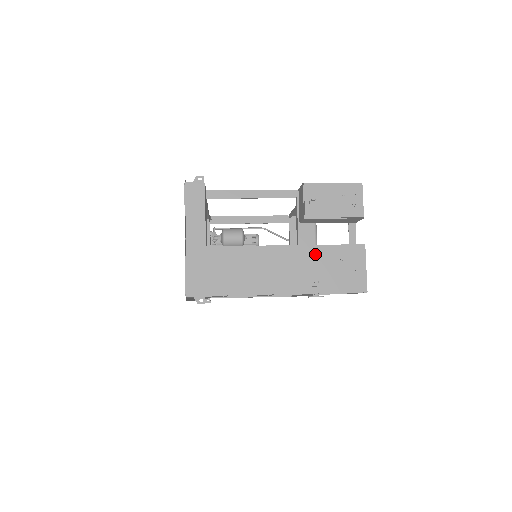
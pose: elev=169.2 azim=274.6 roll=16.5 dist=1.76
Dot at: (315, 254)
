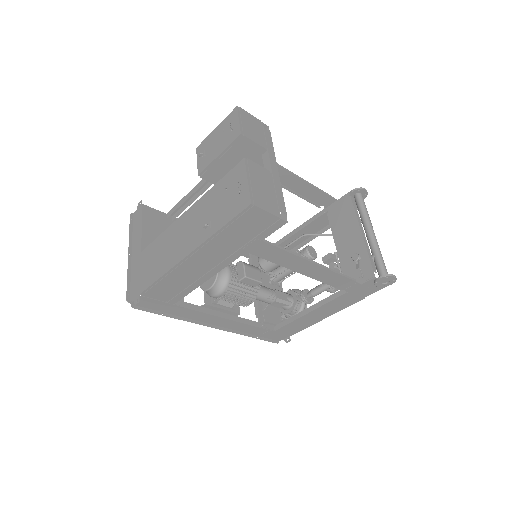
Dot at: (206, 201)
